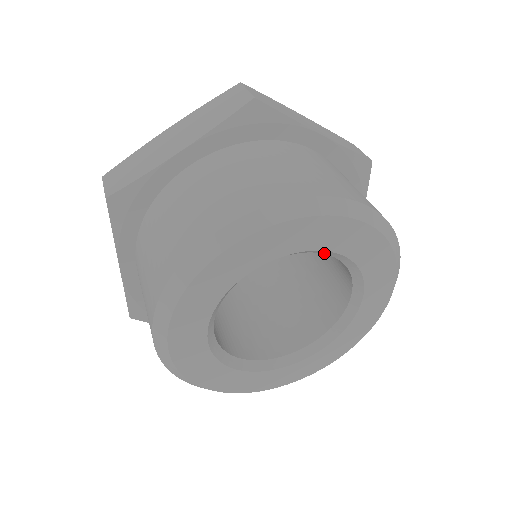
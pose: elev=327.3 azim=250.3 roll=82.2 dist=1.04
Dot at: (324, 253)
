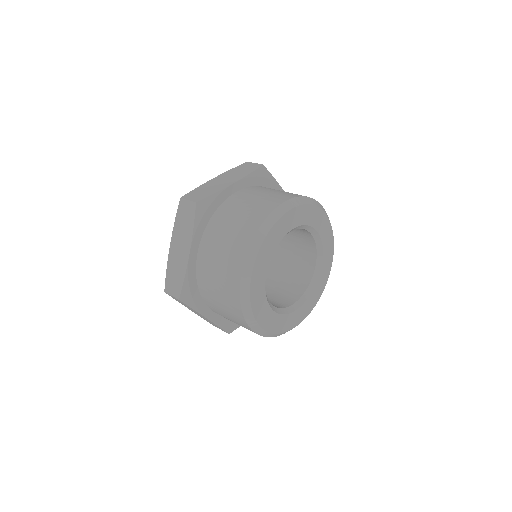
Dot at: occluded
